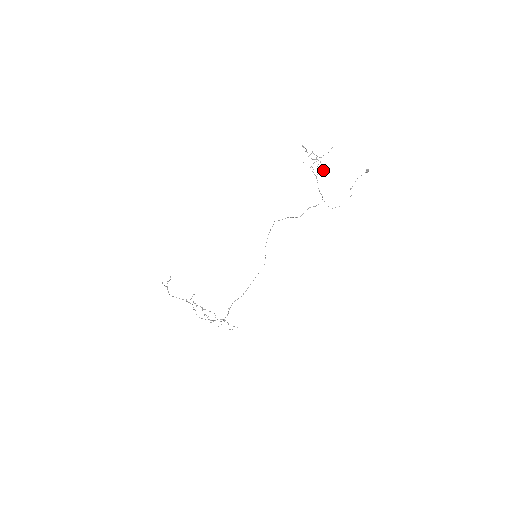
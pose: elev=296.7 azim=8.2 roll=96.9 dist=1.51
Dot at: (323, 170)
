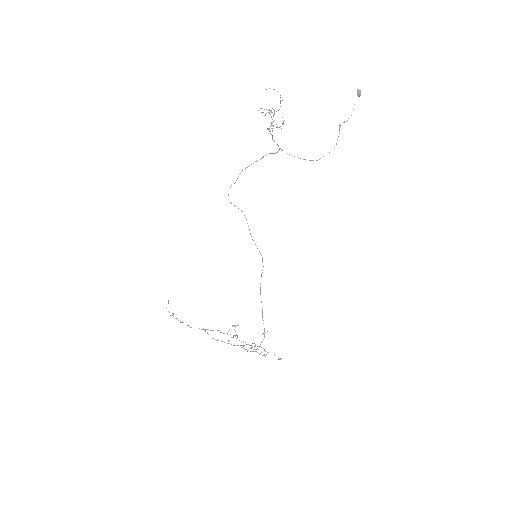
Dot at: (283, 121)
